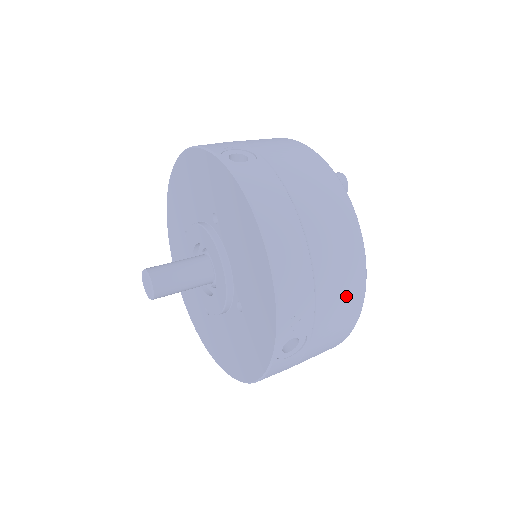
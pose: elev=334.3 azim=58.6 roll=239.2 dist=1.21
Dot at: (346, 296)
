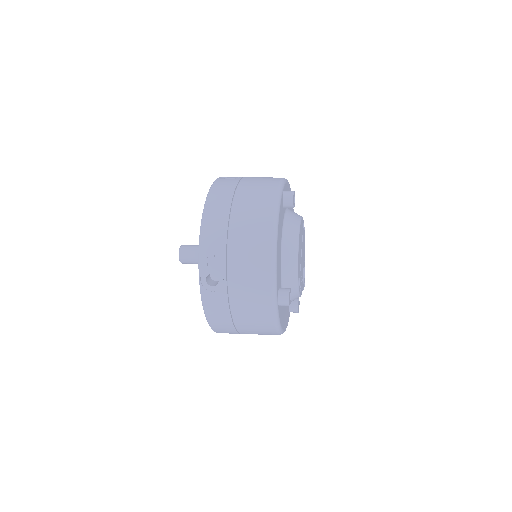
Dot at: (254, 255)
